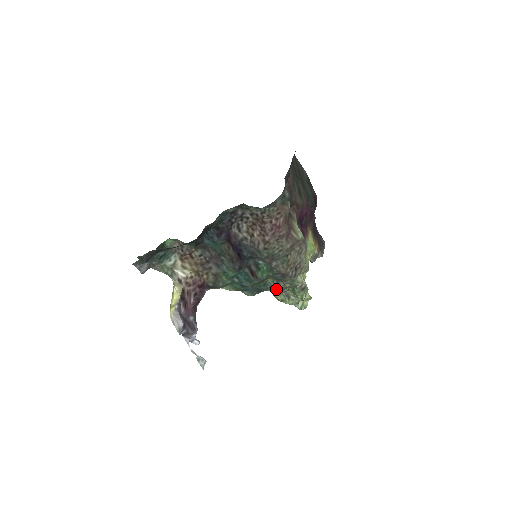
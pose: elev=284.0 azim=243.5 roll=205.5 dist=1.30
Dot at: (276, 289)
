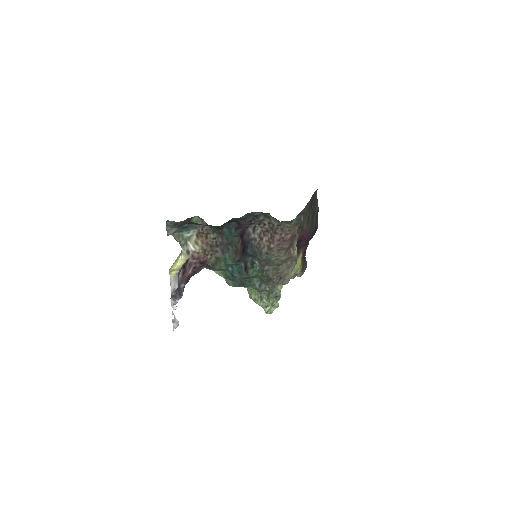
Dot at: (257, 288)
